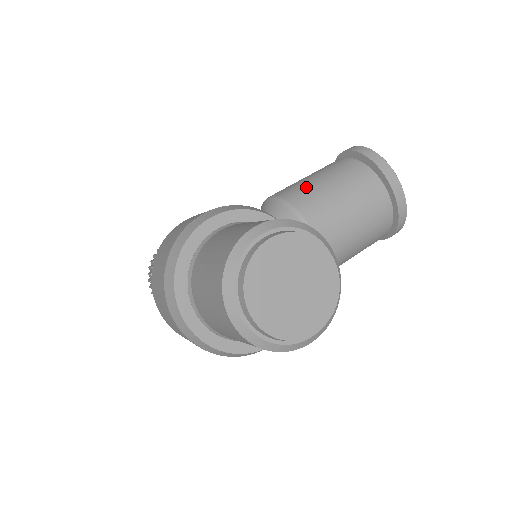
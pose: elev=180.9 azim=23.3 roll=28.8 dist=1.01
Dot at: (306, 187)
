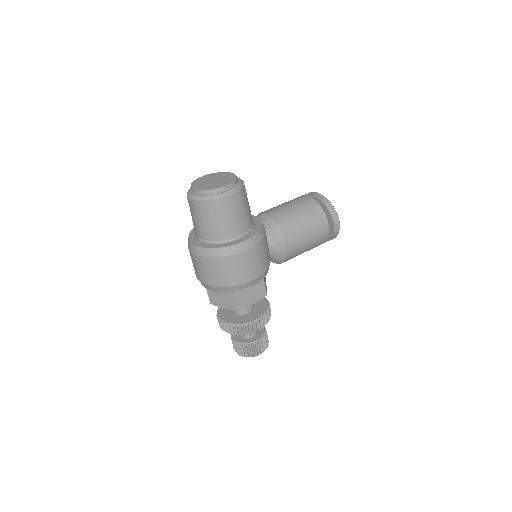
Dot at: occluded
